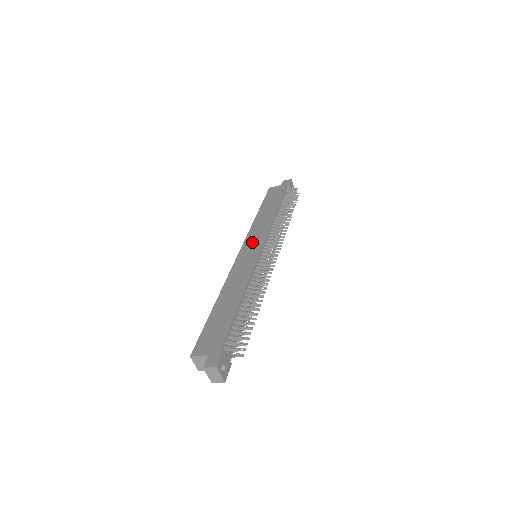
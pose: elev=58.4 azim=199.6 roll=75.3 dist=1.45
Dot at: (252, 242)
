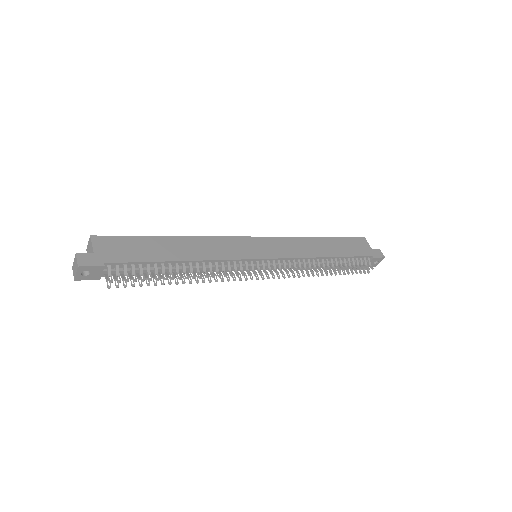
Dot at: (271, 245)
